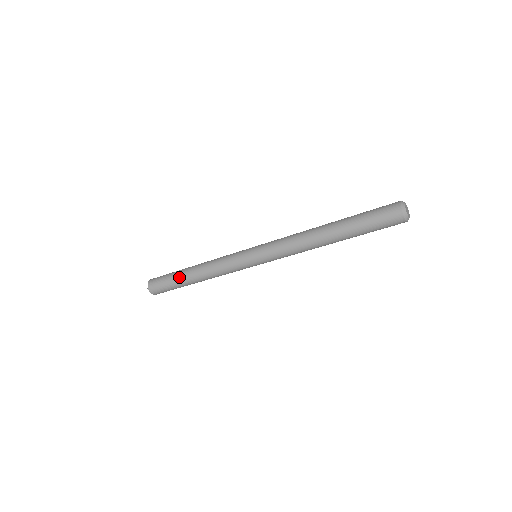
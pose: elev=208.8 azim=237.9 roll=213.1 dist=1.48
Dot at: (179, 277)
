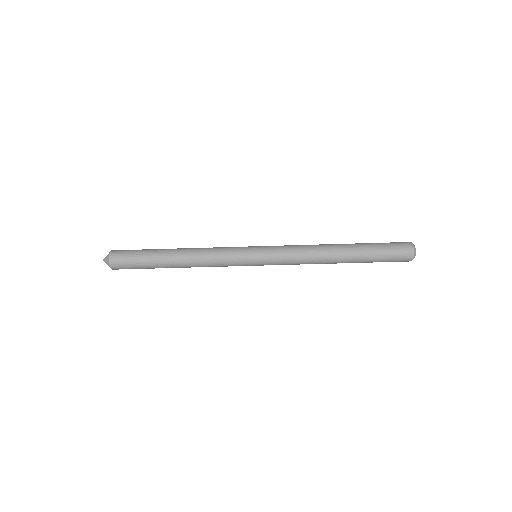
Dot at: (160, 249)
